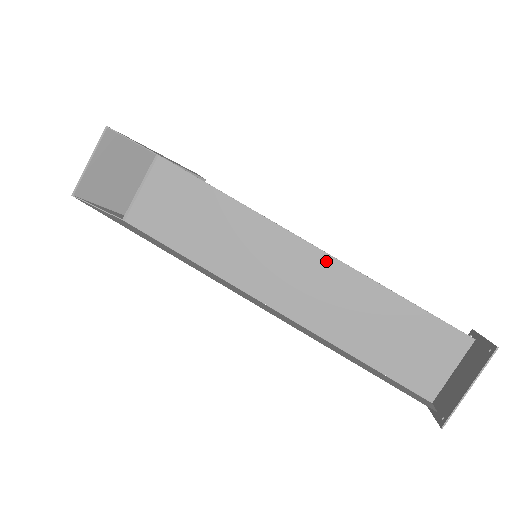
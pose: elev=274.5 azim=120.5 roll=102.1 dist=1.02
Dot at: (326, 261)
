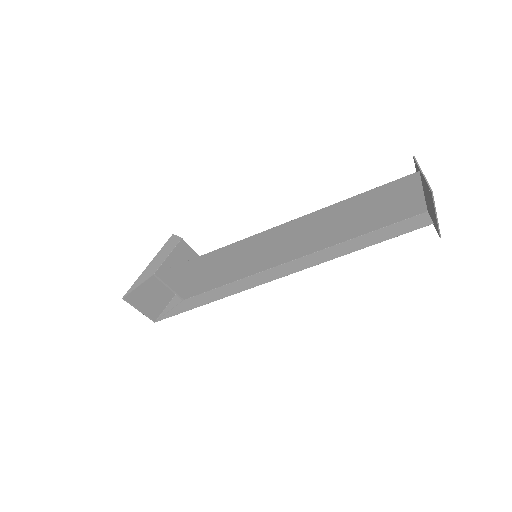
Dot at: (291, 225)
